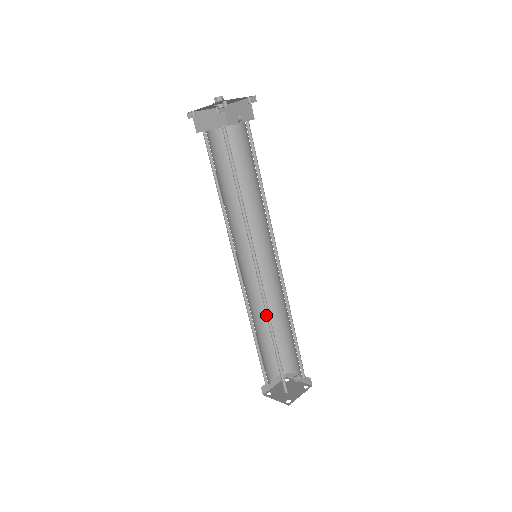
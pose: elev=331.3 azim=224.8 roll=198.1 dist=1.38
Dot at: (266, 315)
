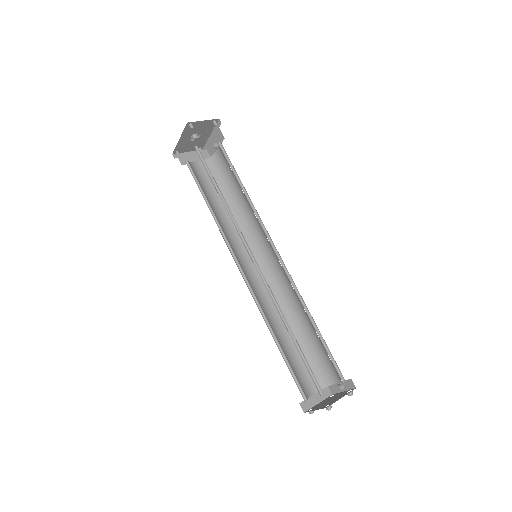
Dot at: occluded
